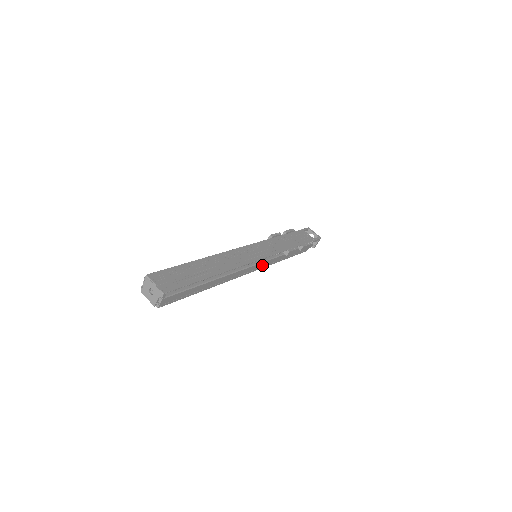
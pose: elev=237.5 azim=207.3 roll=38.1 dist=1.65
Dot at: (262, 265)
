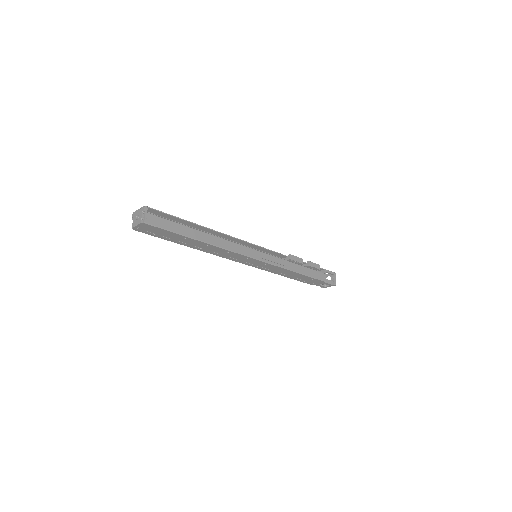
Dot at: (263, 257)
